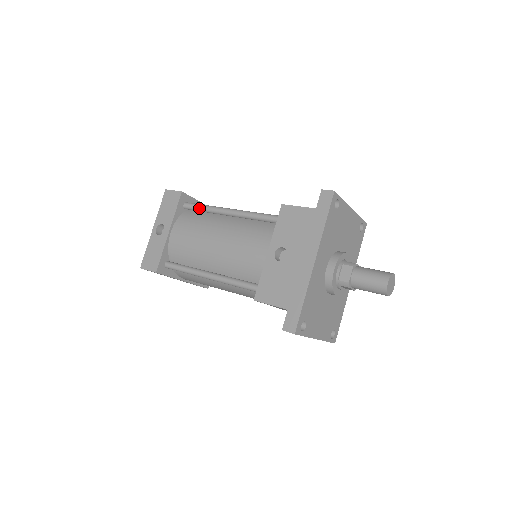
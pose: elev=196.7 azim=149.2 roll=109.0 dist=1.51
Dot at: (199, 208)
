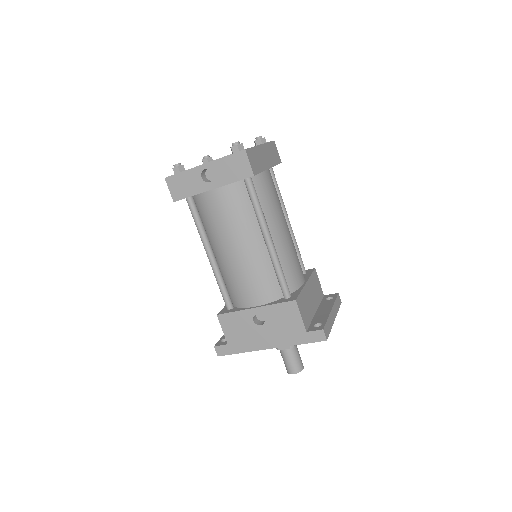
Dot at: (252, 202)
